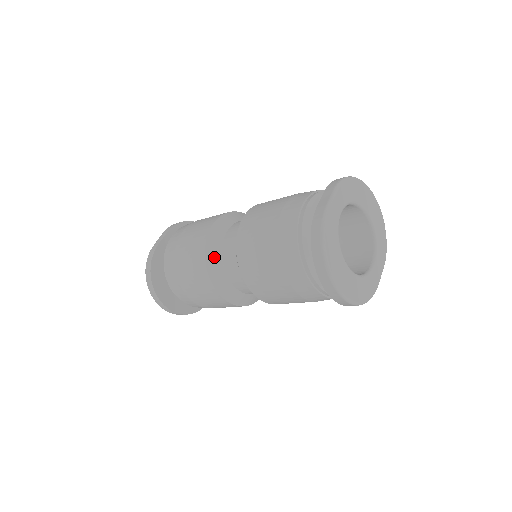
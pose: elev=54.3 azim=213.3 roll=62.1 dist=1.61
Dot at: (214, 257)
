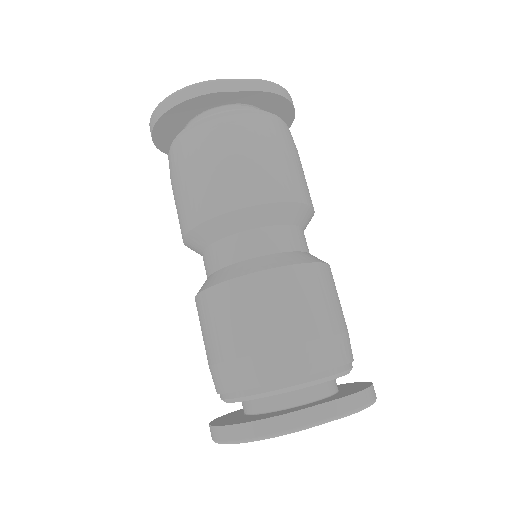
Dot at: (224, 227)
